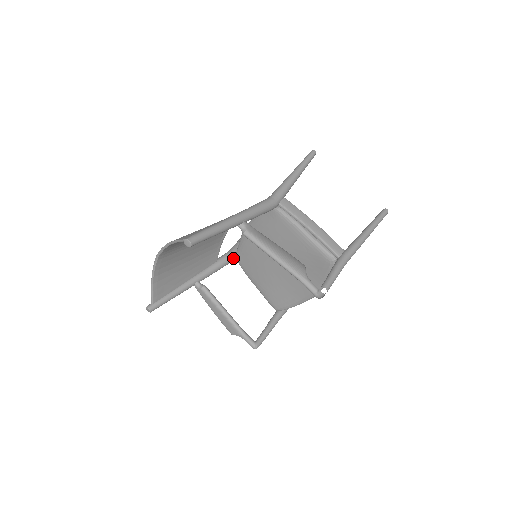
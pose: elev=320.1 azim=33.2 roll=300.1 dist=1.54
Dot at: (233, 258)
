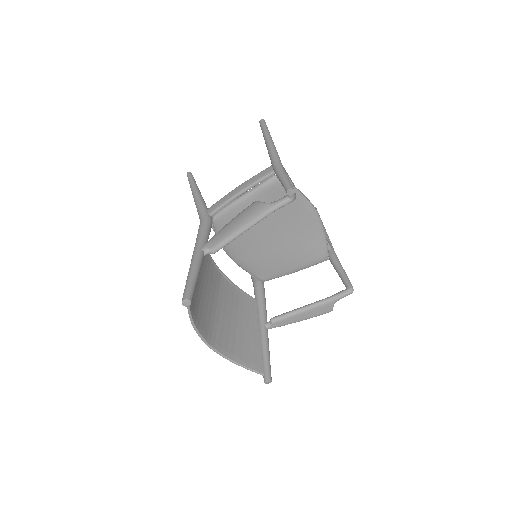
Dot at: (261, 283)
